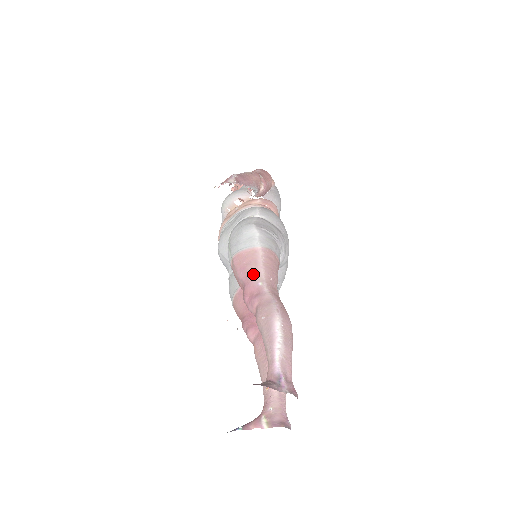
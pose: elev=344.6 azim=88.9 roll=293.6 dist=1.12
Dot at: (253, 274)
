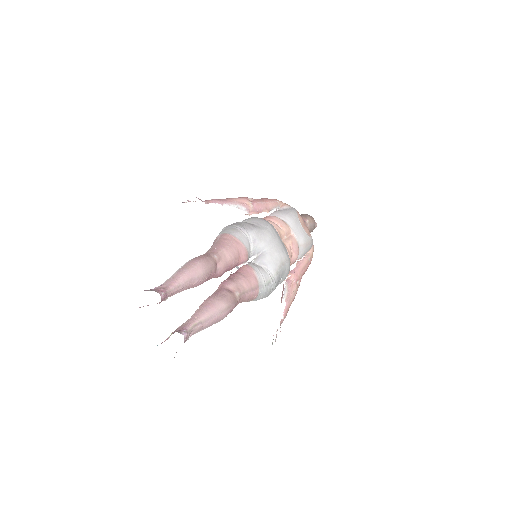
Dot at: (207, 251)
